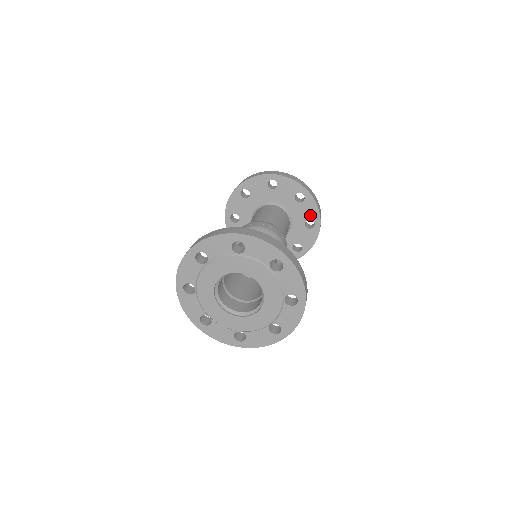
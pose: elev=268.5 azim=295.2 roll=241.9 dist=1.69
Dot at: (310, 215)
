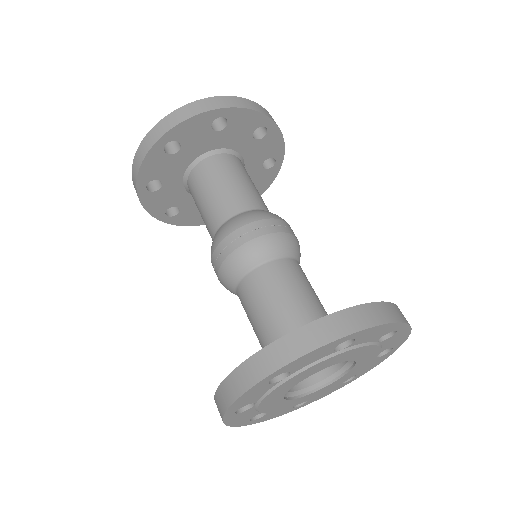
Dot at: (251, 126)
